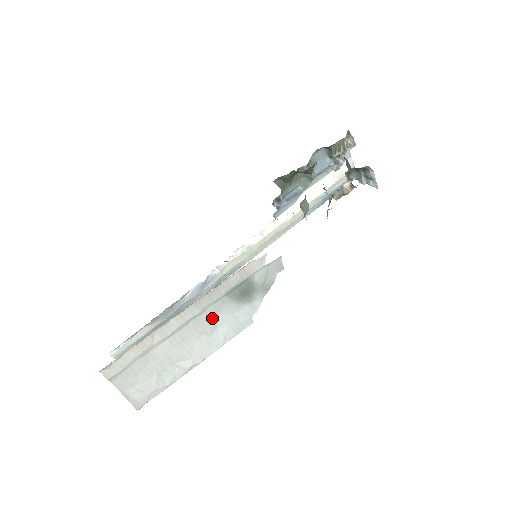
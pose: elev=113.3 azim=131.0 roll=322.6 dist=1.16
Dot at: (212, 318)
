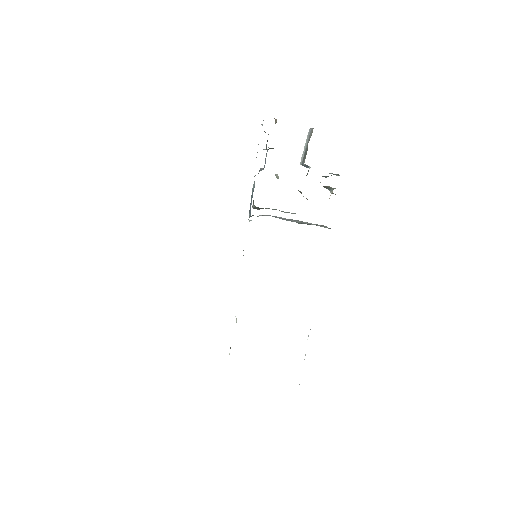
Dot at: occluded
